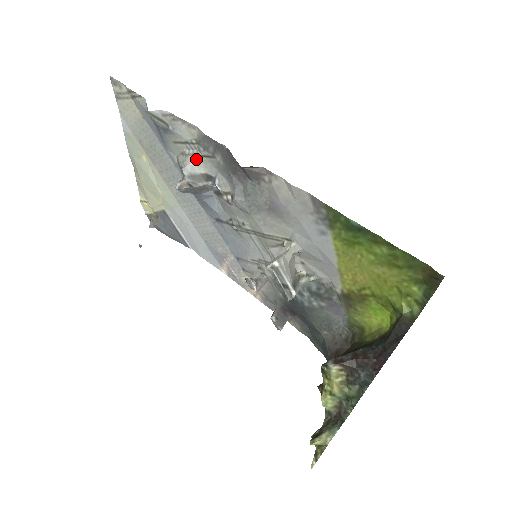
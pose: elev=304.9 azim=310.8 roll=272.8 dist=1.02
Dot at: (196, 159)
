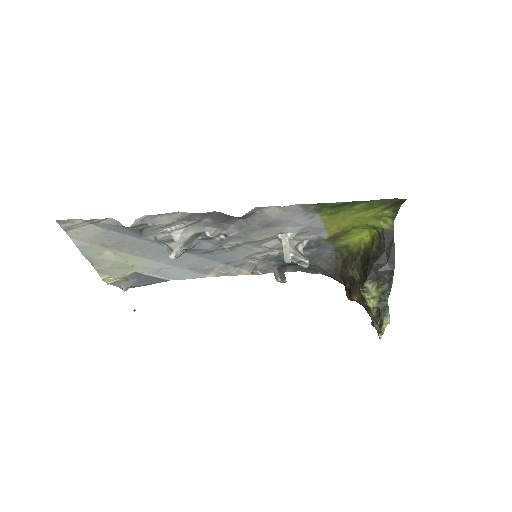
Dot at: (183, 231)
